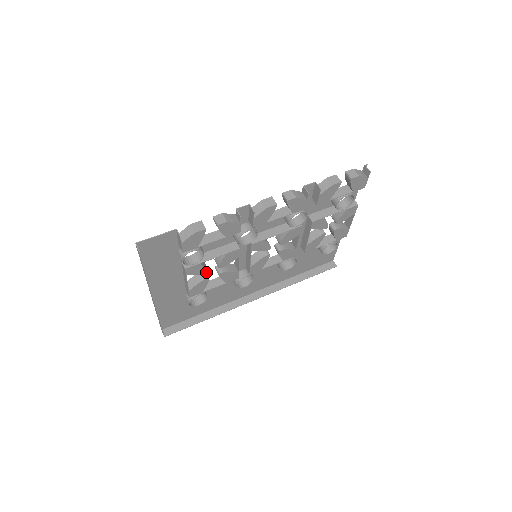
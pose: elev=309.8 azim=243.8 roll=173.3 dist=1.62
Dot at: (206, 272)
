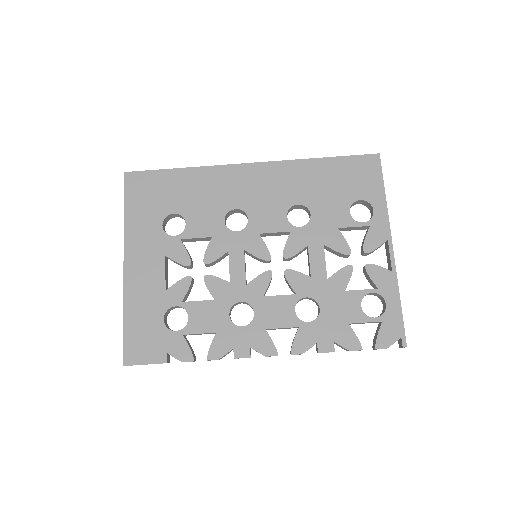
Dot at: occluded
